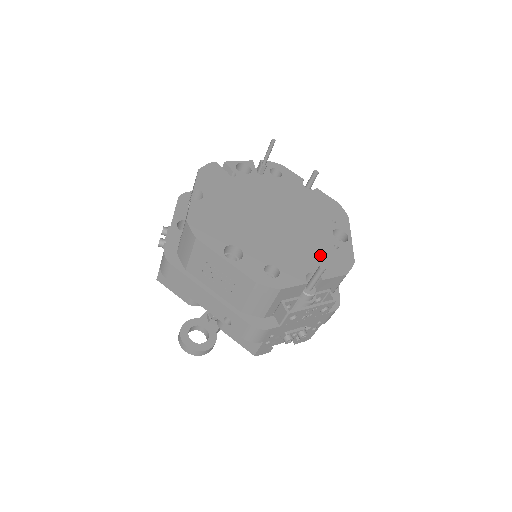
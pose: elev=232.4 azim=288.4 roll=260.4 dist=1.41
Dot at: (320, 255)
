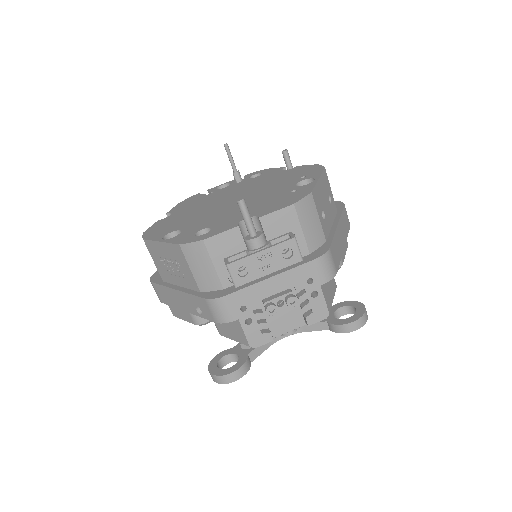
Dot at: (268, 203)
